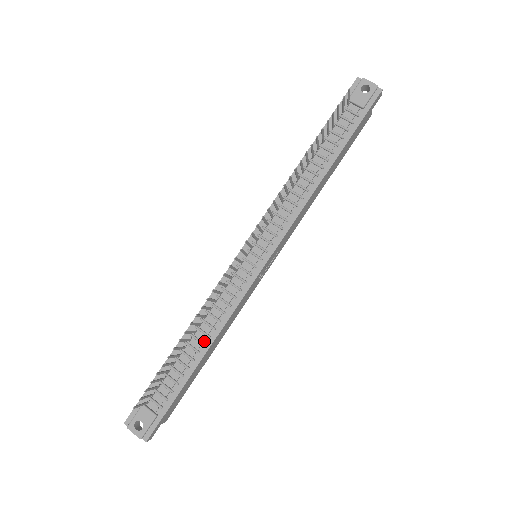
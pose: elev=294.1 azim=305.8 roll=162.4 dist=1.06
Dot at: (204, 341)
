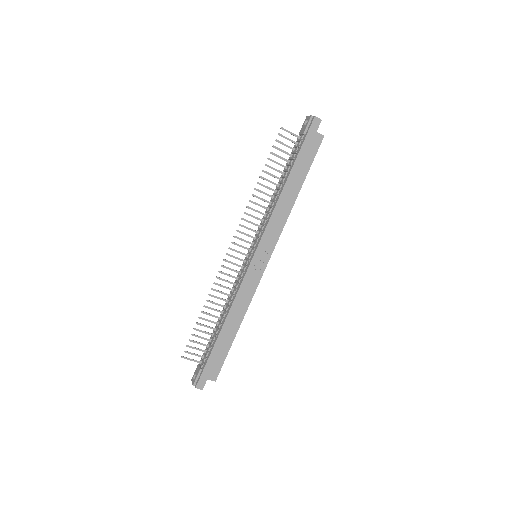
Dot at: (224, 317)
